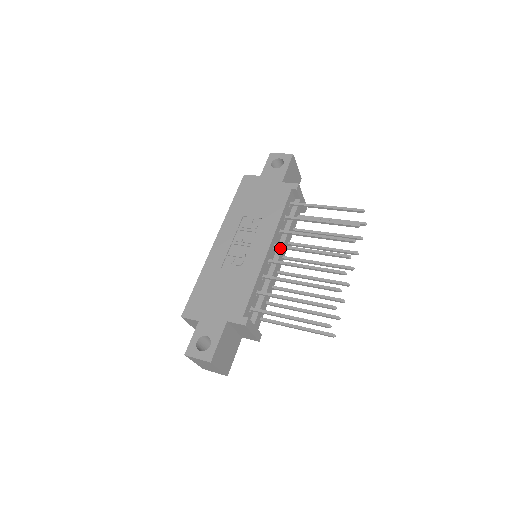
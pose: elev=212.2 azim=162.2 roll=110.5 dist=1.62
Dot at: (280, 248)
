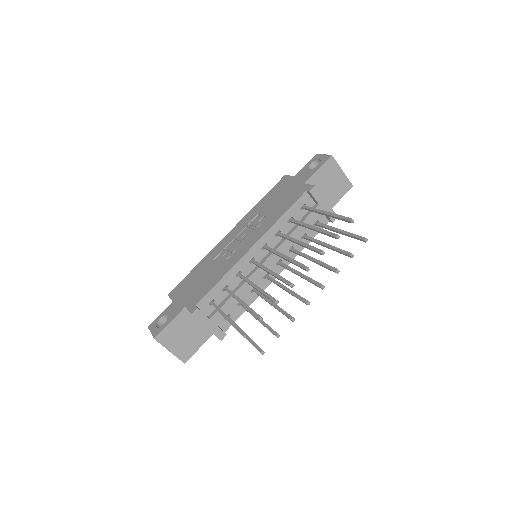
Dot at: occluded
